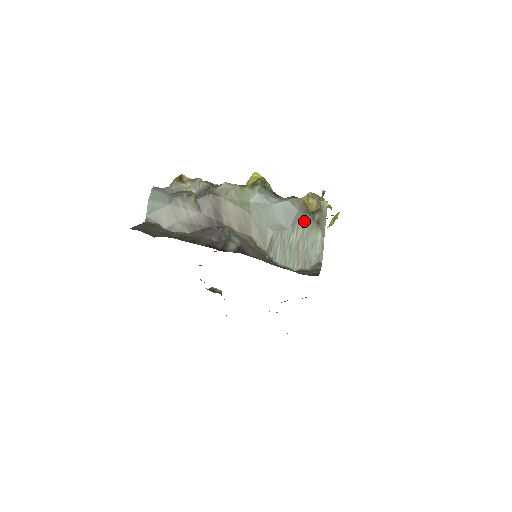
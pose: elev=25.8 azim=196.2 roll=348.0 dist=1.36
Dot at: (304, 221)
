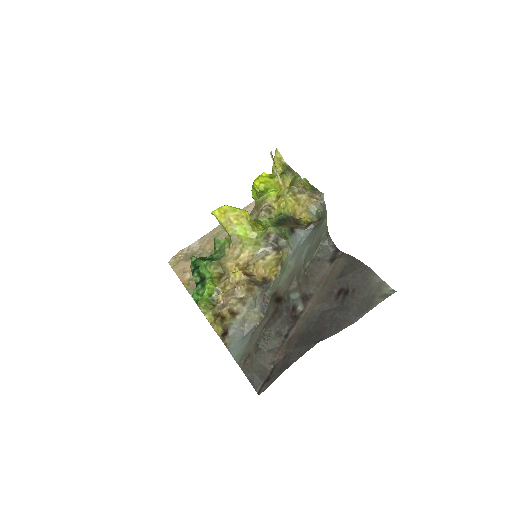
Dot at: (319, 227)
